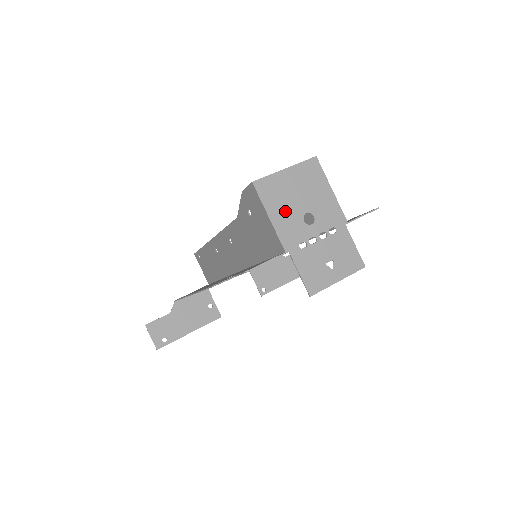
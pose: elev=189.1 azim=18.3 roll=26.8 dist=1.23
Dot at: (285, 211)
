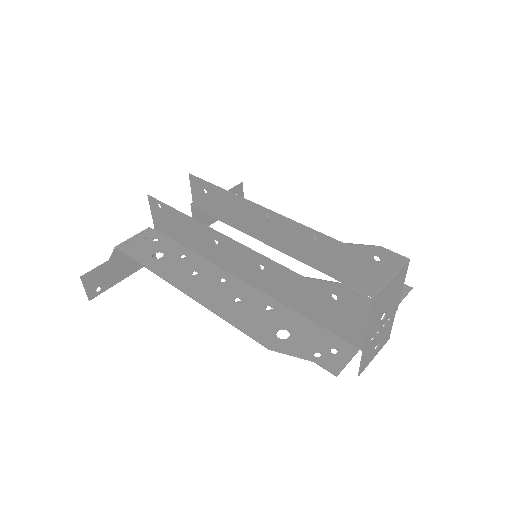
Dot at: (376, 317)
